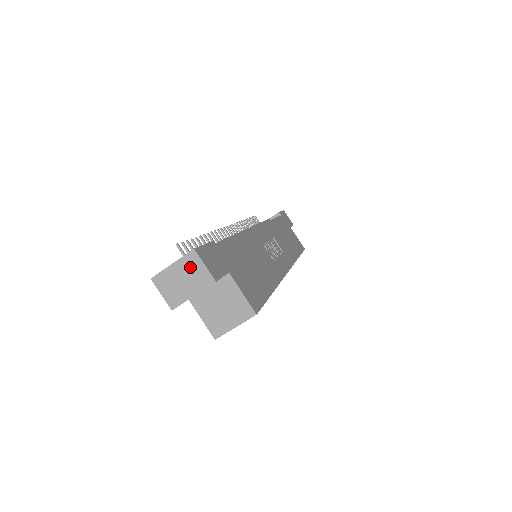
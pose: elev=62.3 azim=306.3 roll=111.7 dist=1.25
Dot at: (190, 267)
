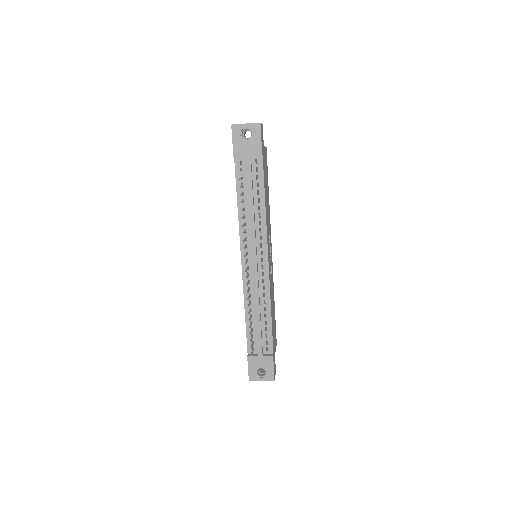
Dot at: occluded
